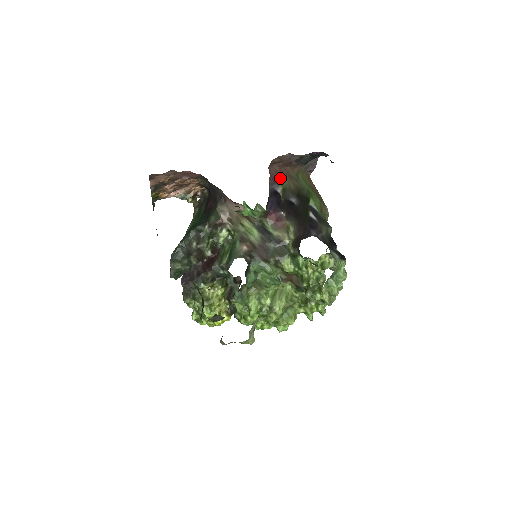
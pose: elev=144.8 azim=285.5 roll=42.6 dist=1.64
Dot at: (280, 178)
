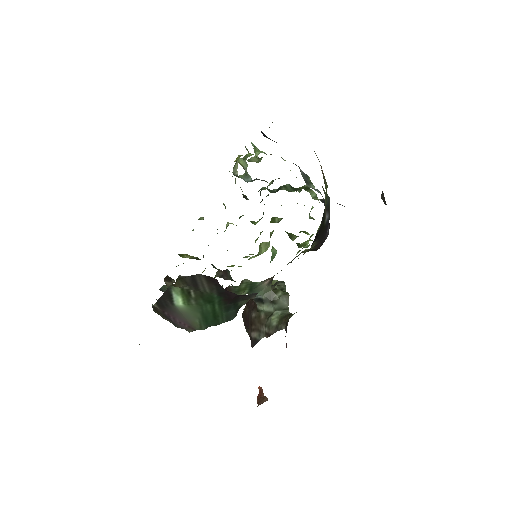
Dot at: occluded
